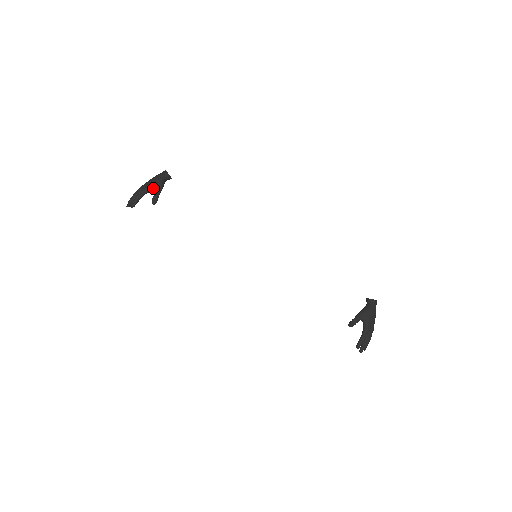
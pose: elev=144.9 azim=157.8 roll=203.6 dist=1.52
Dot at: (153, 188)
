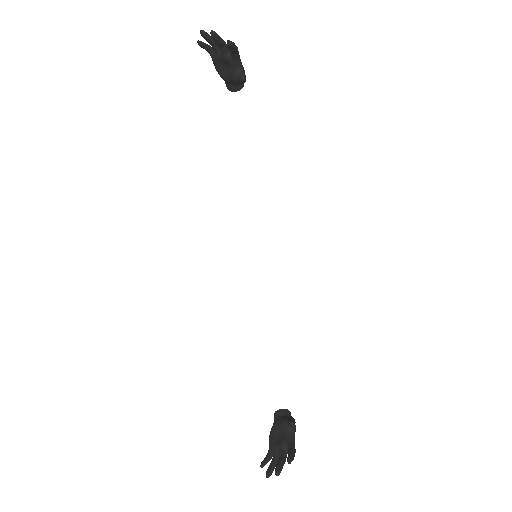
Dot at: (243, 69)
